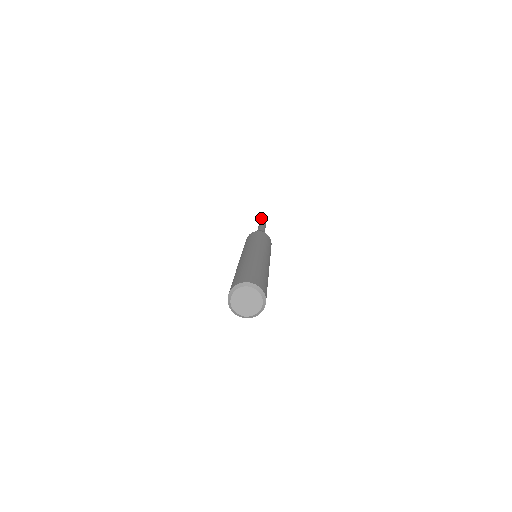
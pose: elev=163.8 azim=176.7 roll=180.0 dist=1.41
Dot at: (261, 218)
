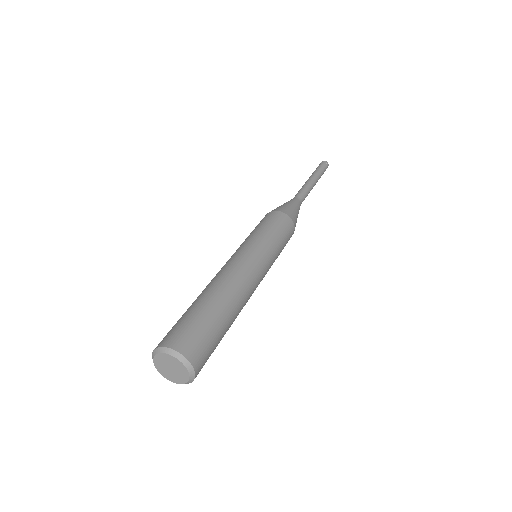
Dot at: (320, 166)
